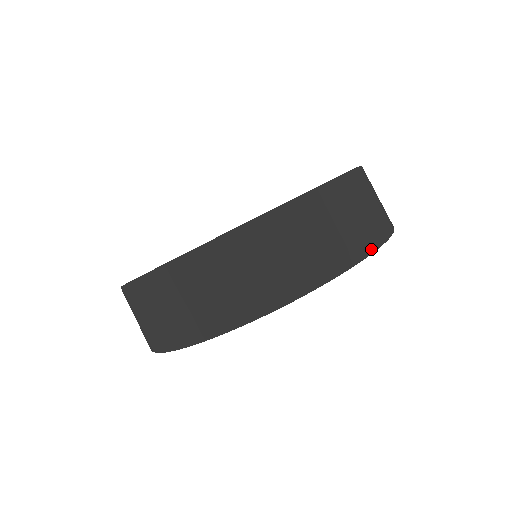
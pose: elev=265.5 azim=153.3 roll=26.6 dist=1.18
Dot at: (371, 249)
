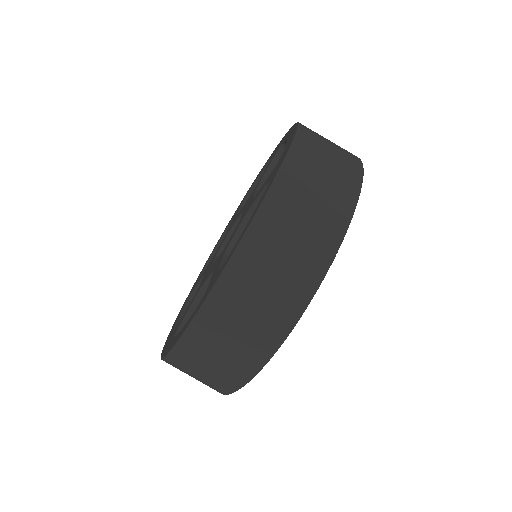
Dot at: occluded
